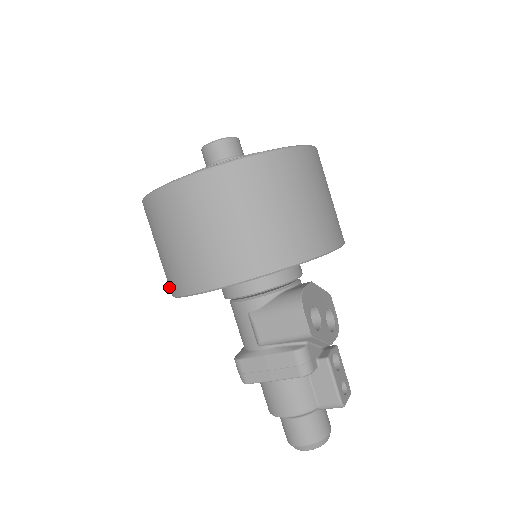
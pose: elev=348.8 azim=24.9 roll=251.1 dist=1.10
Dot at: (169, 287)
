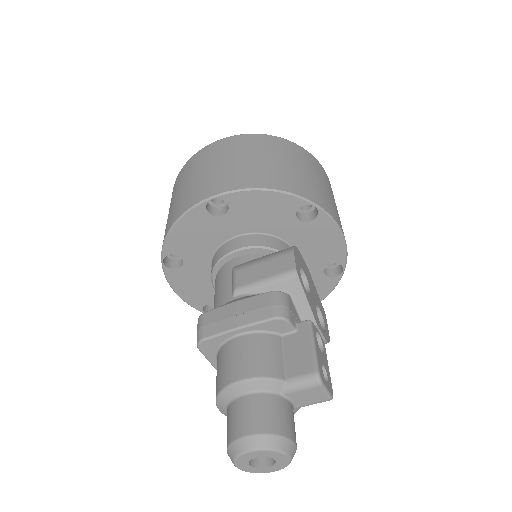
Dot at: (163, 240)
